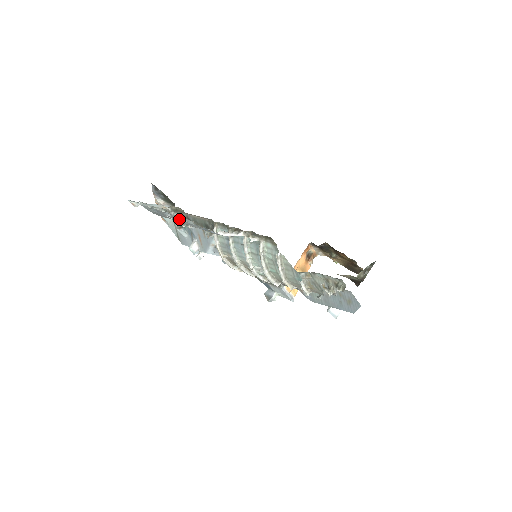
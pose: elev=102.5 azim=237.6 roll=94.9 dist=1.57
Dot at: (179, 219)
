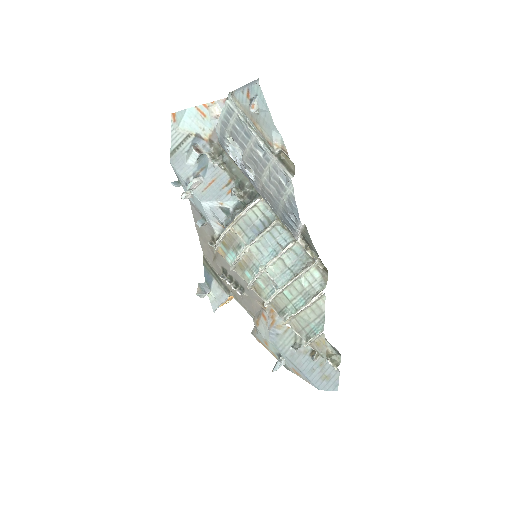
Dot at: (272, 169)
